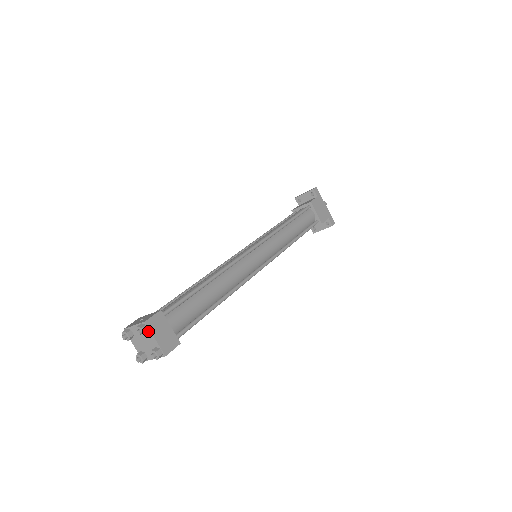
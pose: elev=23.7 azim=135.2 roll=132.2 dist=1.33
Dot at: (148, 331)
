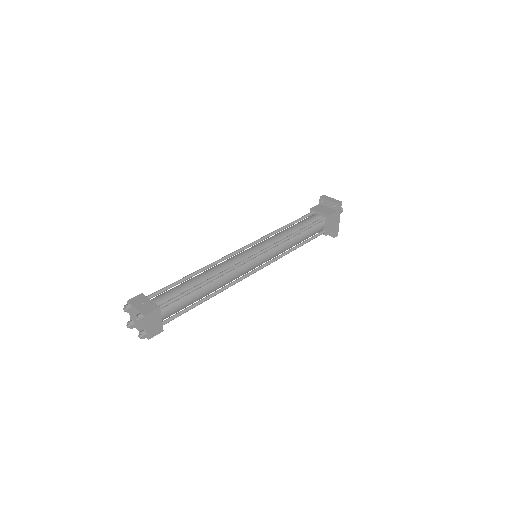
Dot at: (144, 320)
